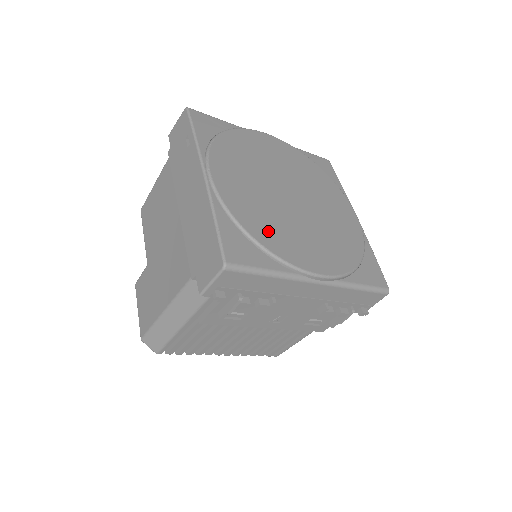
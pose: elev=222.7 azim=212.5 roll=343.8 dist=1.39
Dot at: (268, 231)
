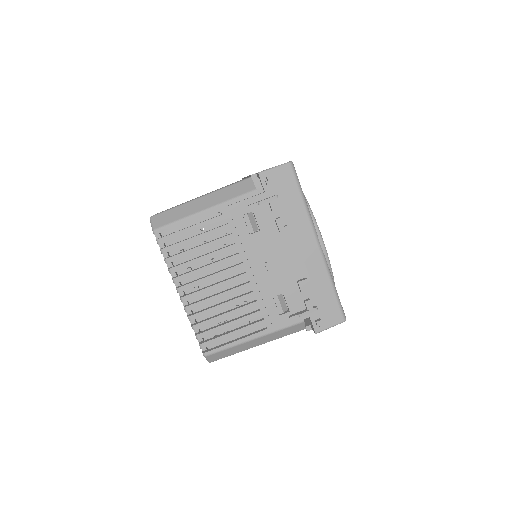
Dot at: occluded
